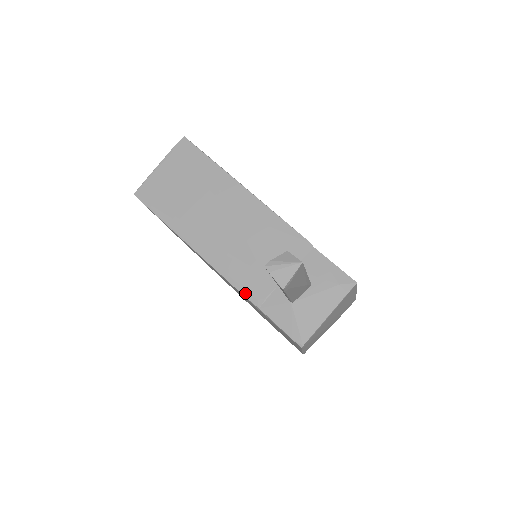
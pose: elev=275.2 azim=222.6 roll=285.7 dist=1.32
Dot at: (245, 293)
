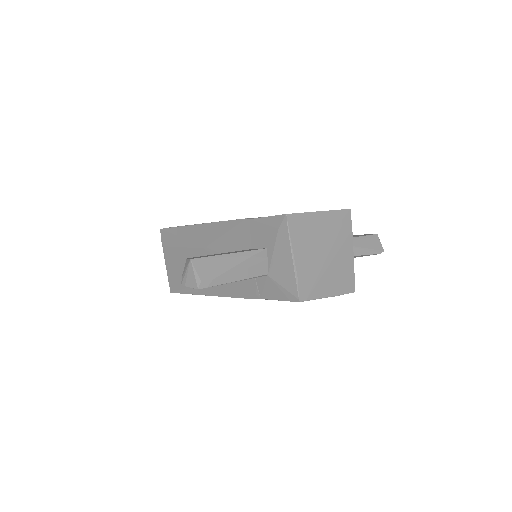
Dot at: (247, 296)
